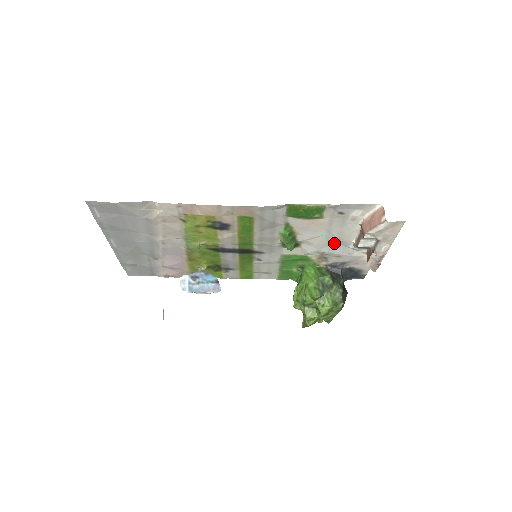
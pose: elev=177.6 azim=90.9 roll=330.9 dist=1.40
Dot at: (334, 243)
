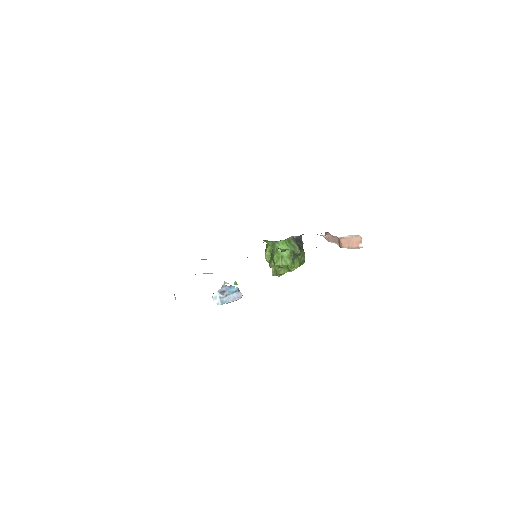
Dot at: occluded
